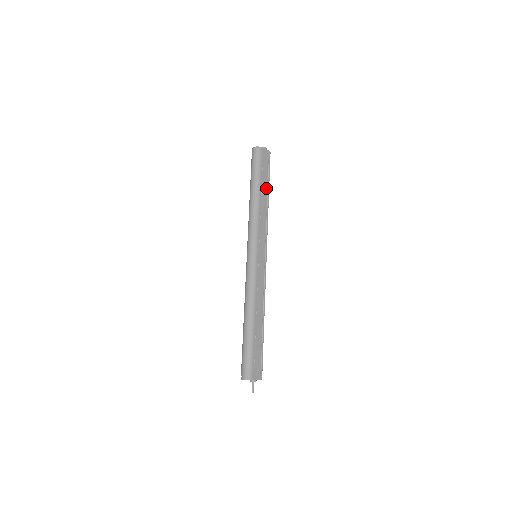
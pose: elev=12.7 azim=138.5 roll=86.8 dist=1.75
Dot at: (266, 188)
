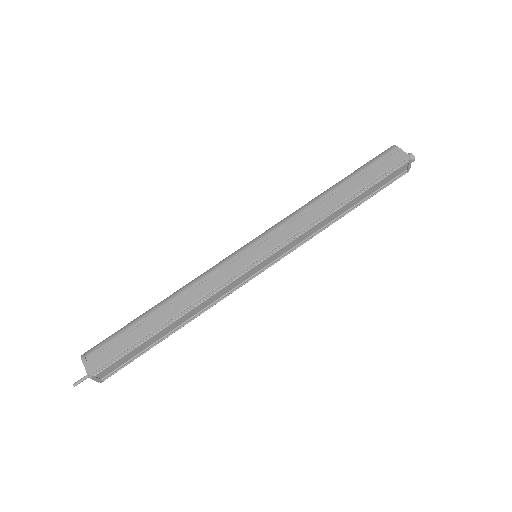
Dot at: (353, 191)
